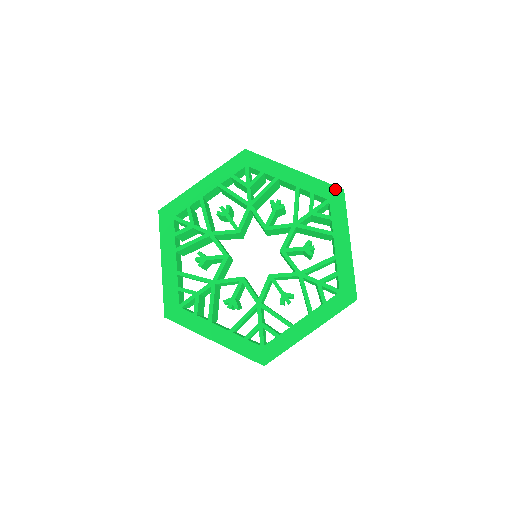
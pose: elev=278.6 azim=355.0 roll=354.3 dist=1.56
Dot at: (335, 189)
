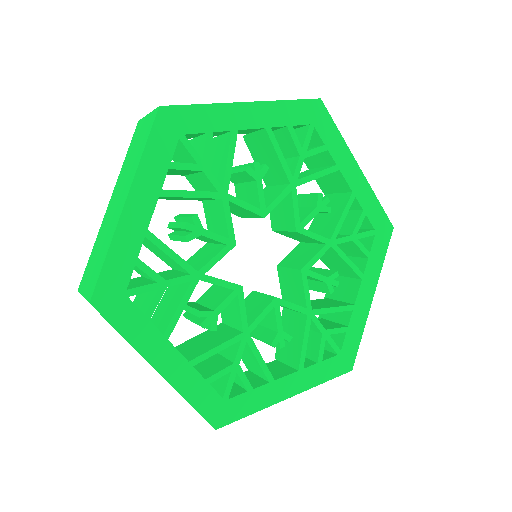
Dot at: (311, 104)
